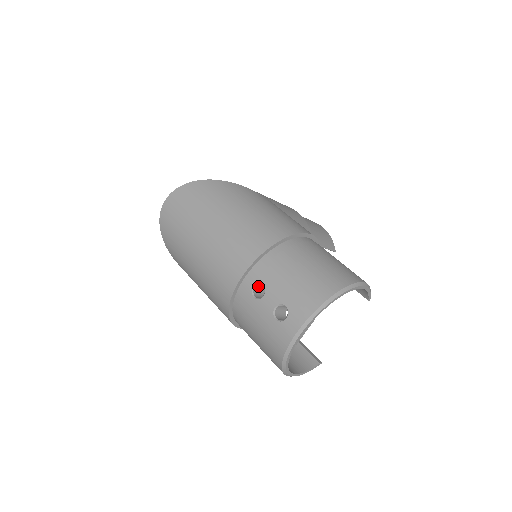
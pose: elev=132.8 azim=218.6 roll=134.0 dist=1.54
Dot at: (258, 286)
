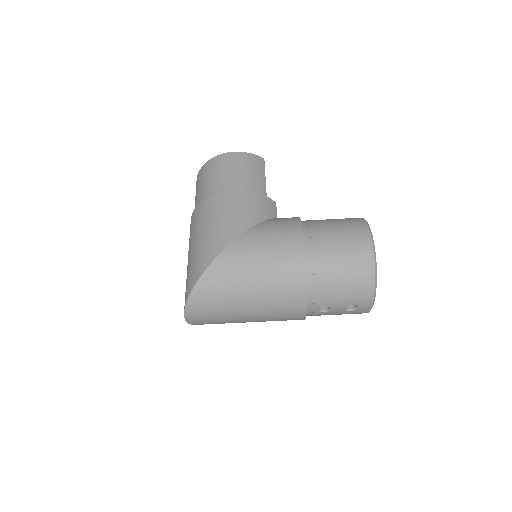
Dot at: occluded
